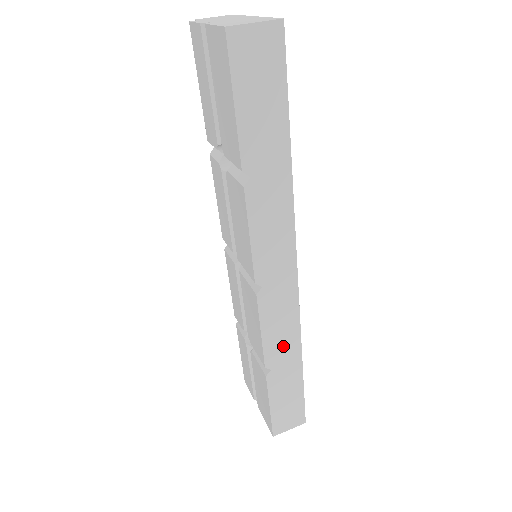
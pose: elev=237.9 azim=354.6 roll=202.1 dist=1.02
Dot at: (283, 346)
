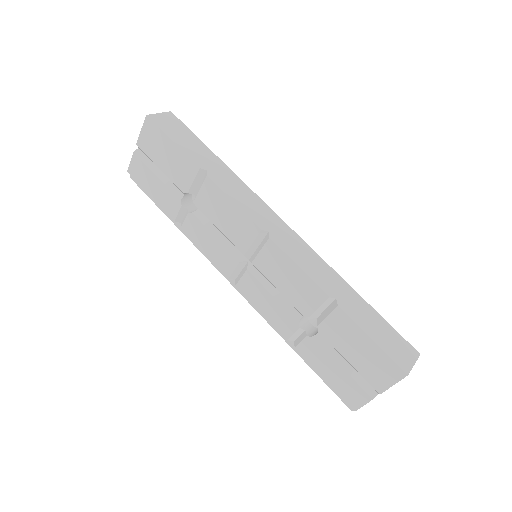
Dot at: (325, 276)
